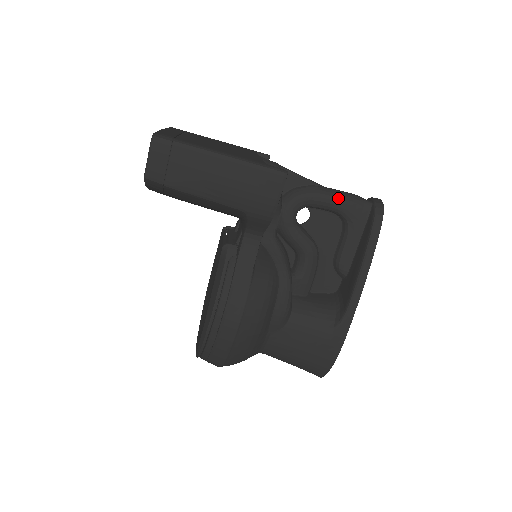
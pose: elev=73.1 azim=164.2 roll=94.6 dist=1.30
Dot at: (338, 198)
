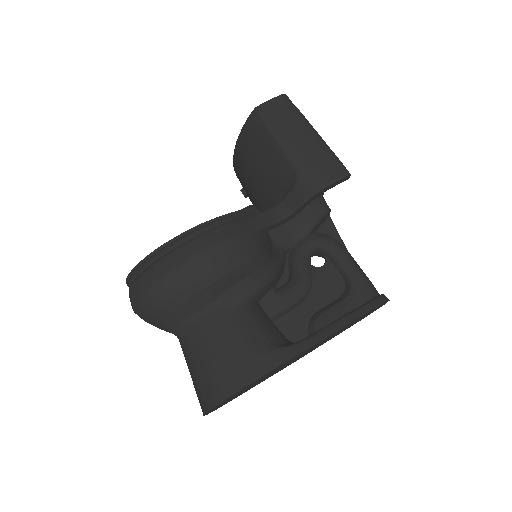
Dot at: (357, 266)
